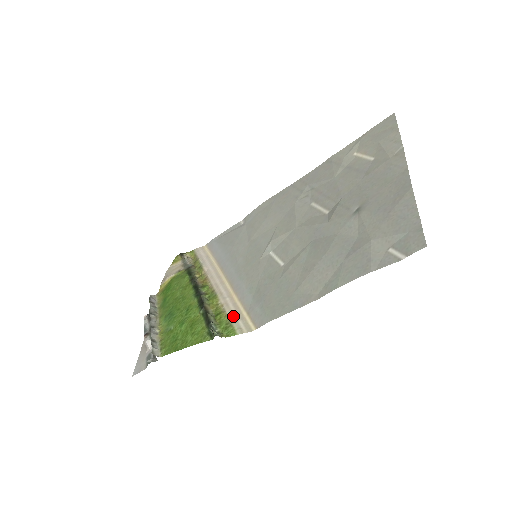
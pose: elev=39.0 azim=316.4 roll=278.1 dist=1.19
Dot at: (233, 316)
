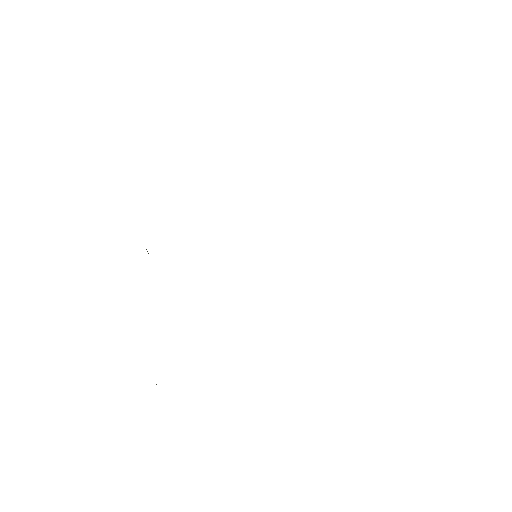
Dot at: occluded
